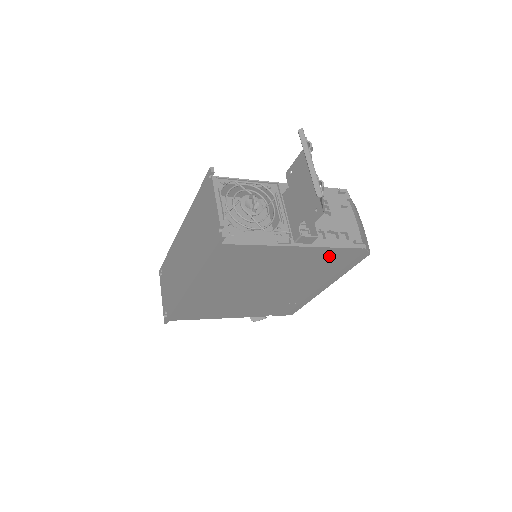
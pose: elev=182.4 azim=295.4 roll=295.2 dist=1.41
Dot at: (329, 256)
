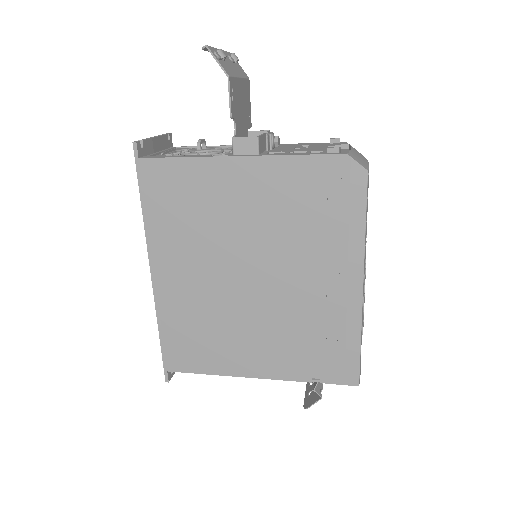
Dot at: (300, 181)
